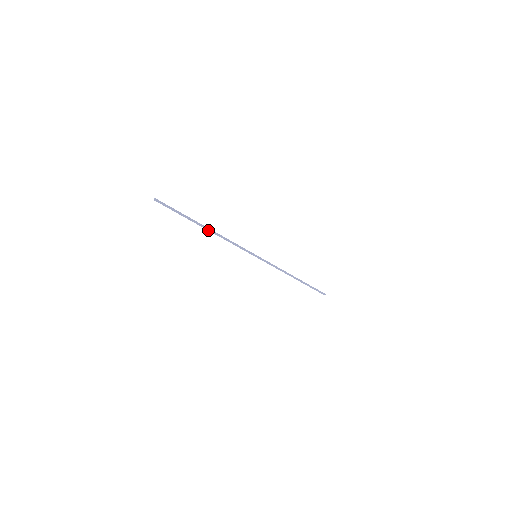
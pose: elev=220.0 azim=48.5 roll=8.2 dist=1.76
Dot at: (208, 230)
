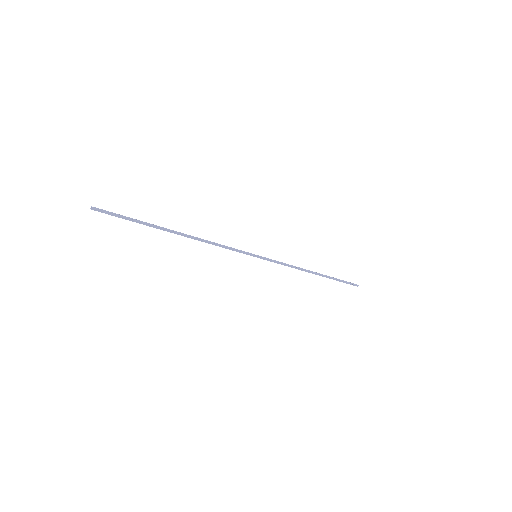
Dot at: (181, 235)
